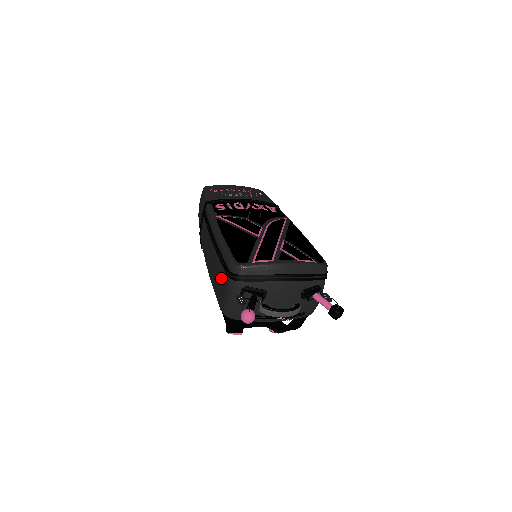
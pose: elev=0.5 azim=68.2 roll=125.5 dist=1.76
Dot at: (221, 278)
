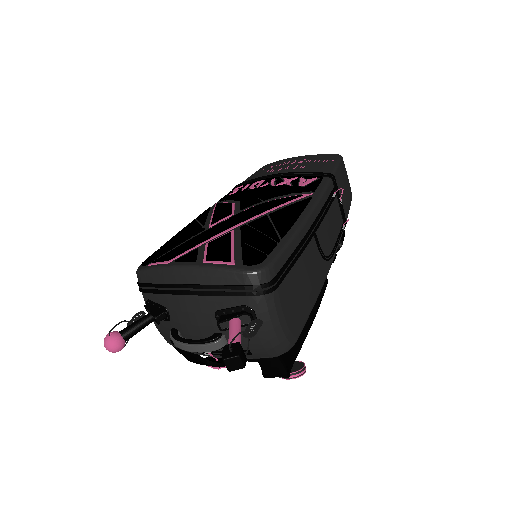
Dot at: occluded
